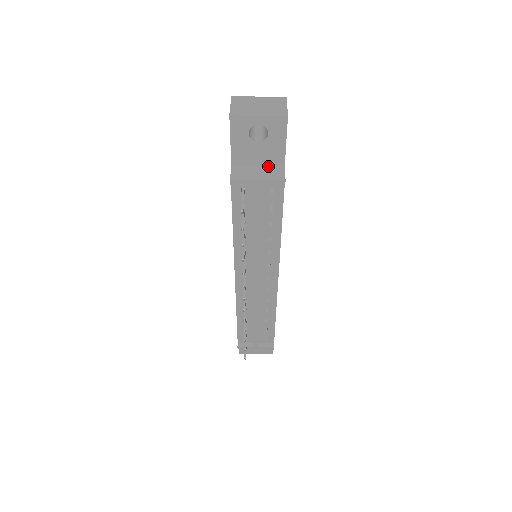
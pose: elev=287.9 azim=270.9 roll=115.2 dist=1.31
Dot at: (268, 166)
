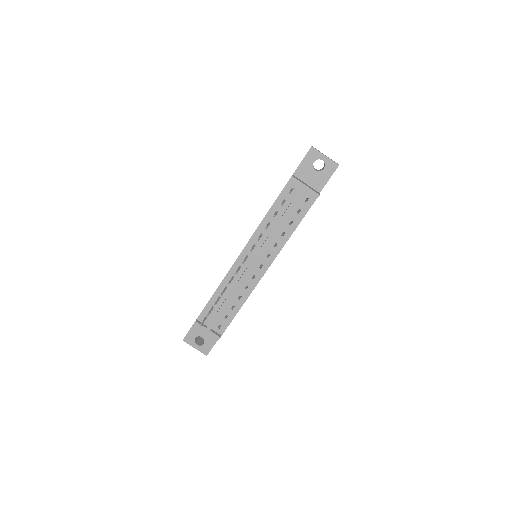
Dot at: (311, 187)
